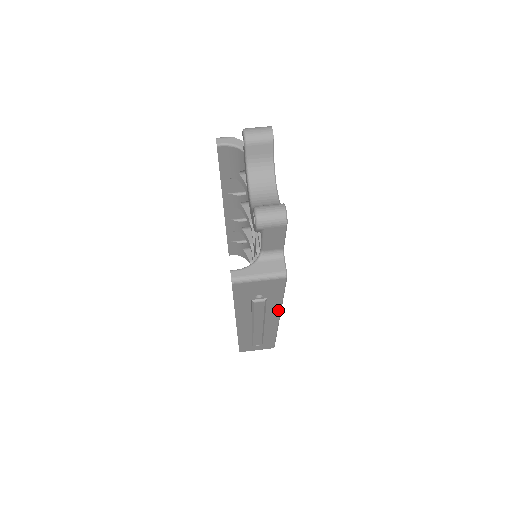
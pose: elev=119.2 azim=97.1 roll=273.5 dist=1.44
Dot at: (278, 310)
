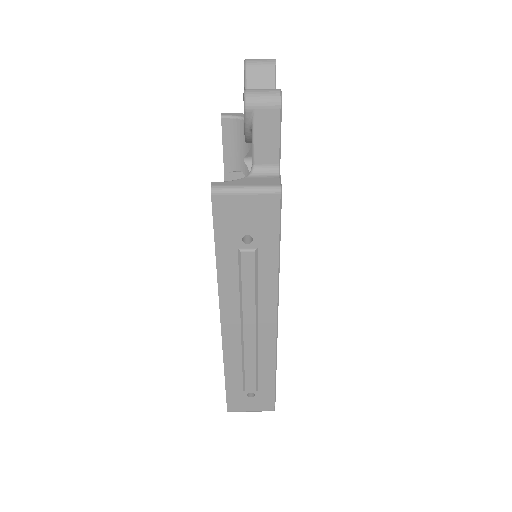
Dot at: (274, 289)
